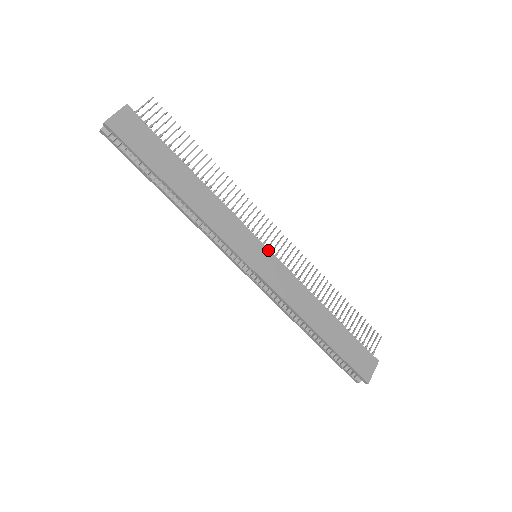
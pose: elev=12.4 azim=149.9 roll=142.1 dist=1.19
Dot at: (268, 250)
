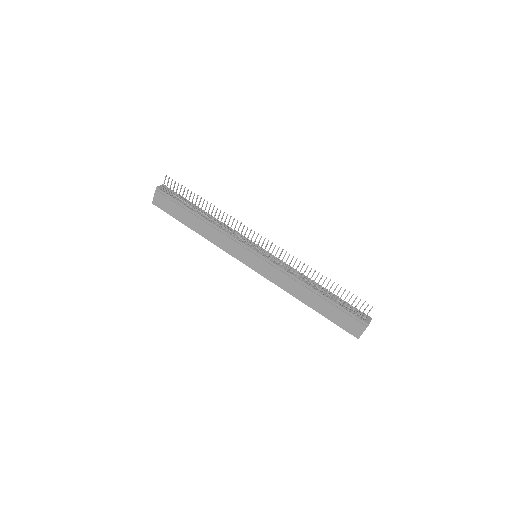
Dot at: (259, 254)
